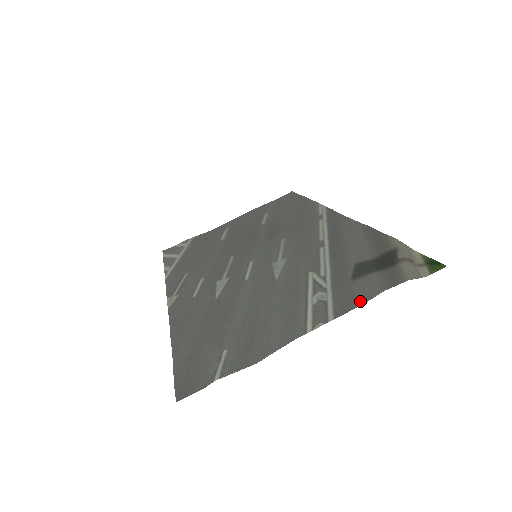
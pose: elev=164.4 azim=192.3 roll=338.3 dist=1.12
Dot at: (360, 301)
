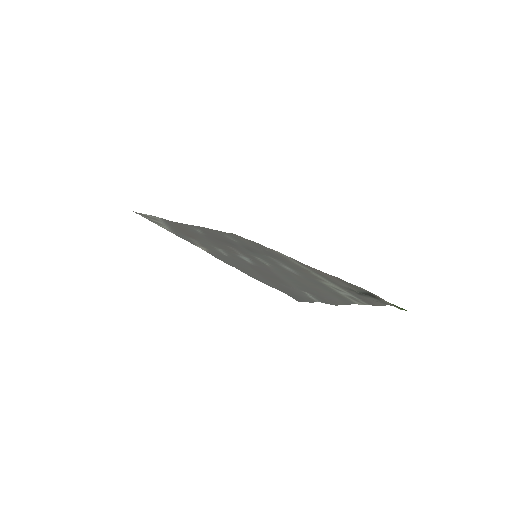
Dot at: (377, 304)
